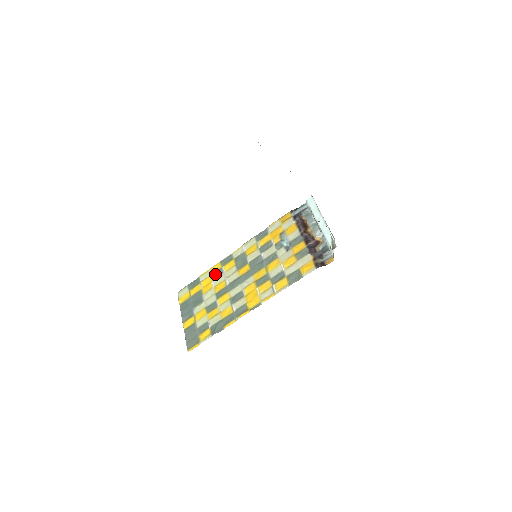
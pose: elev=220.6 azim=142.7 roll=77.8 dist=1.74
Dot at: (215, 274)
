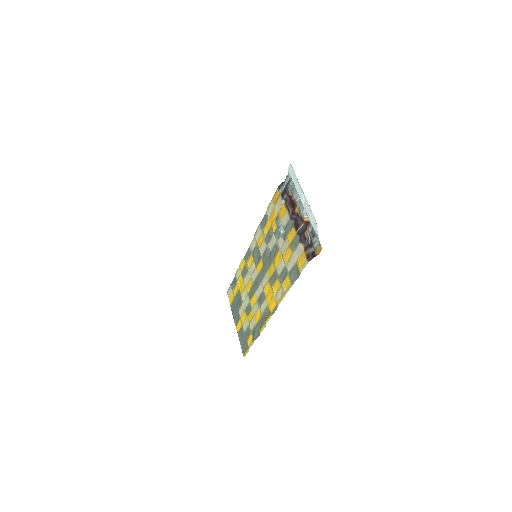
Dot at: (243, 272)
